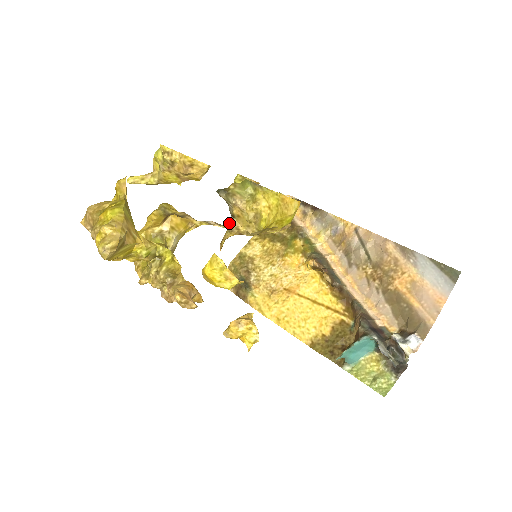
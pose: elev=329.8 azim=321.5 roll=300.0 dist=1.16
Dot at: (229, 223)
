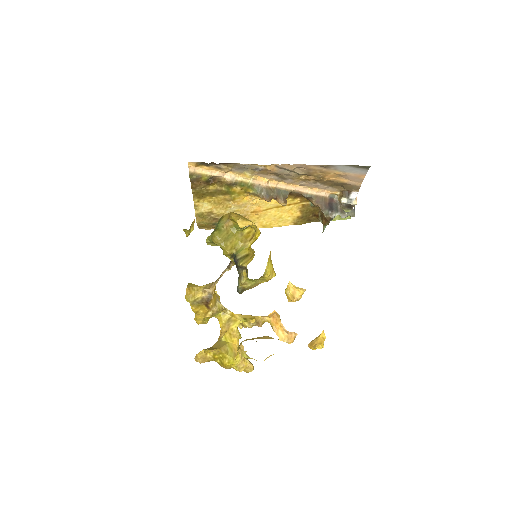
Dot at: occluded
